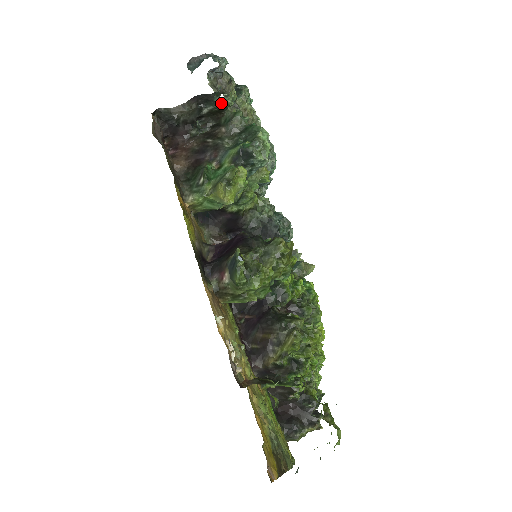
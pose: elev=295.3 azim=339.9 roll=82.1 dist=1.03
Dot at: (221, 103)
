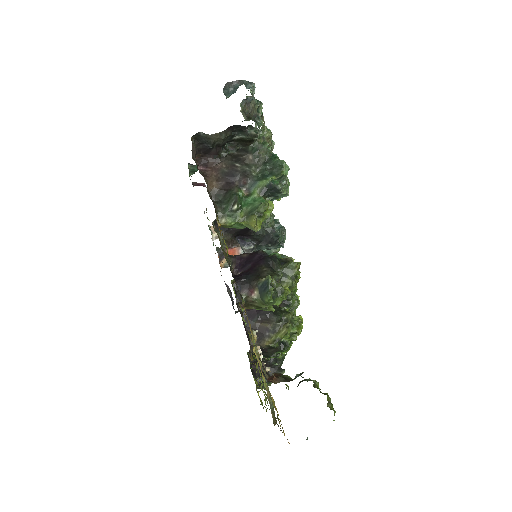
Dot at: (254, 136)
